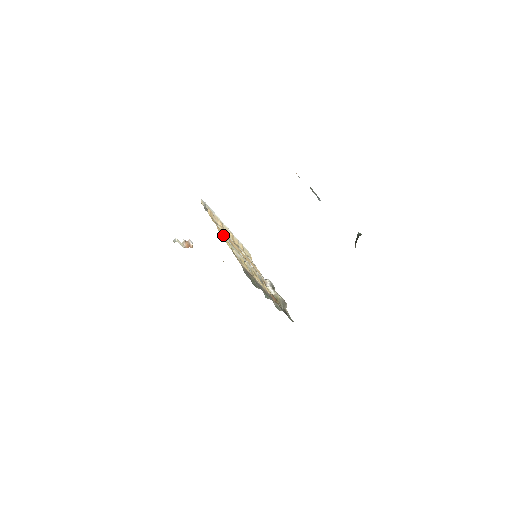
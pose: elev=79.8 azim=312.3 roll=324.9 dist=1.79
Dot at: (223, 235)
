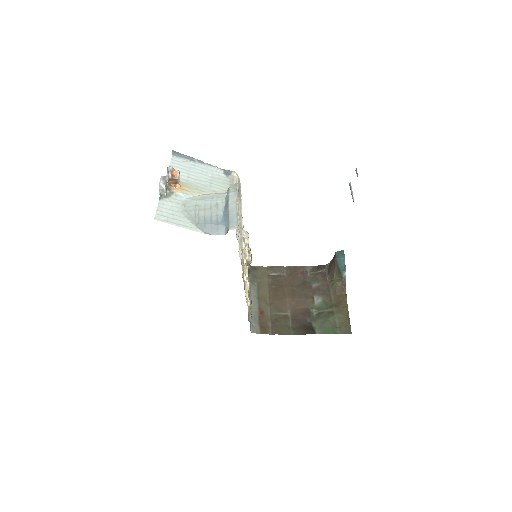
Dot at: occluded
